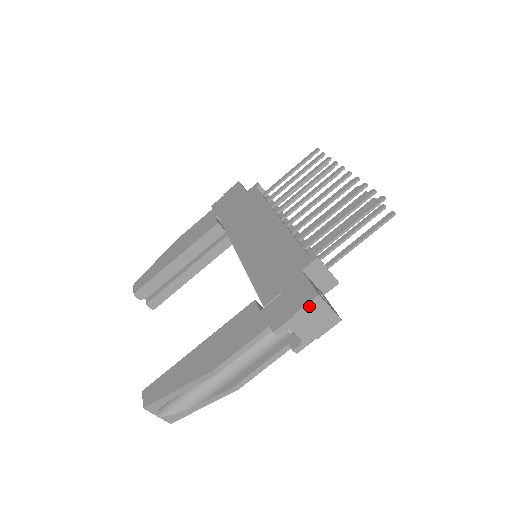
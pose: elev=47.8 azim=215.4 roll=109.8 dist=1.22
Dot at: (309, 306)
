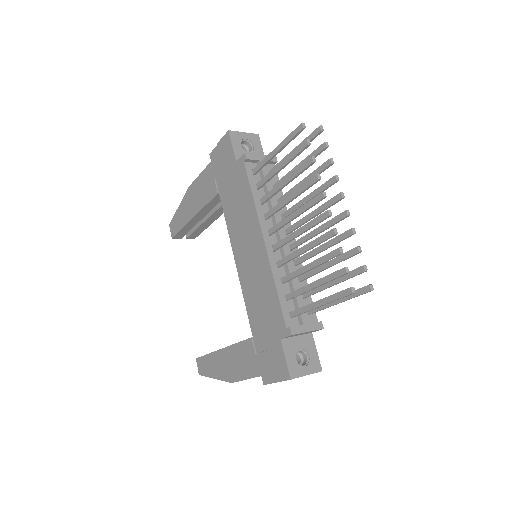
Dot at: (286, 380)
